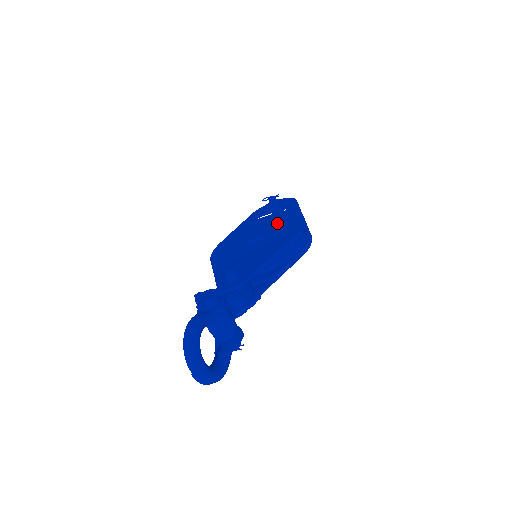
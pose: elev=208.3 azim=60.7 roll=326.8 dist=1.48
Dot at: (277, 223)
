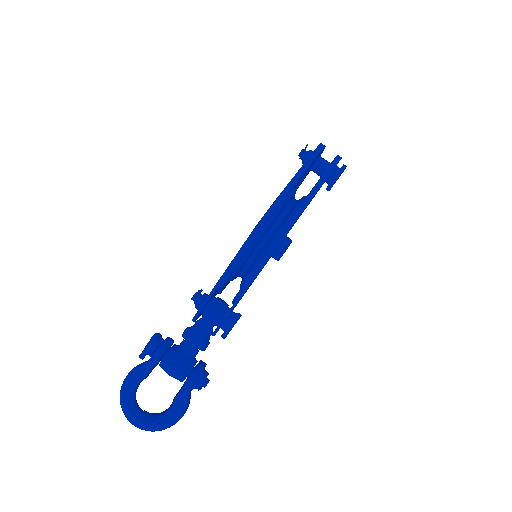
Dot at: occluded
